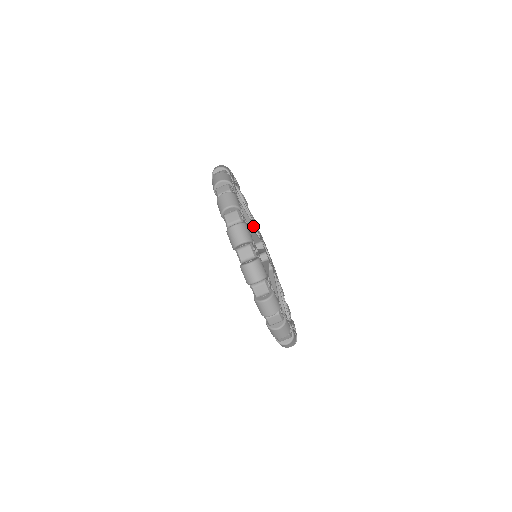
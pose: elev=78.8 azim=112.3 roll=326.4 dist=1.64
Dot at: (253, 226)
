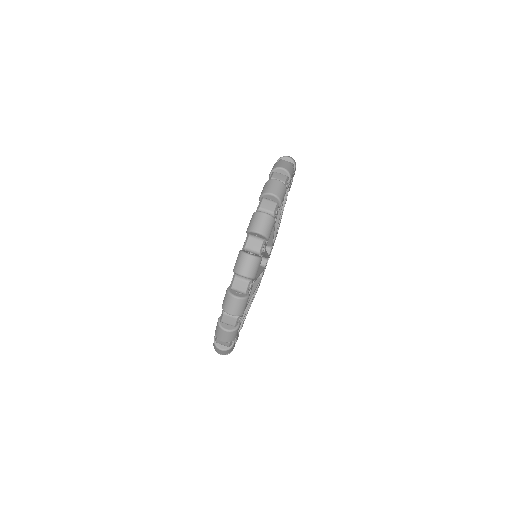
Dot at: occluded
